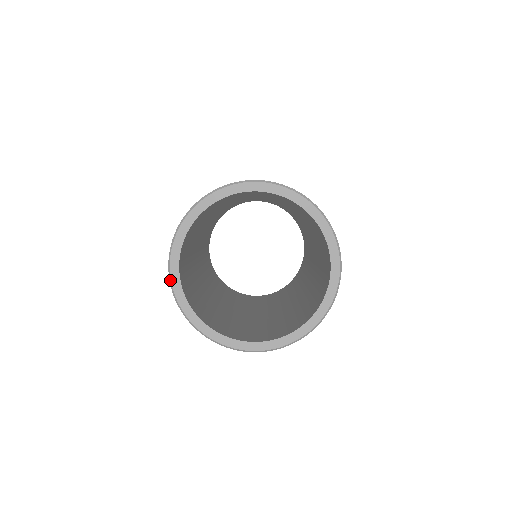
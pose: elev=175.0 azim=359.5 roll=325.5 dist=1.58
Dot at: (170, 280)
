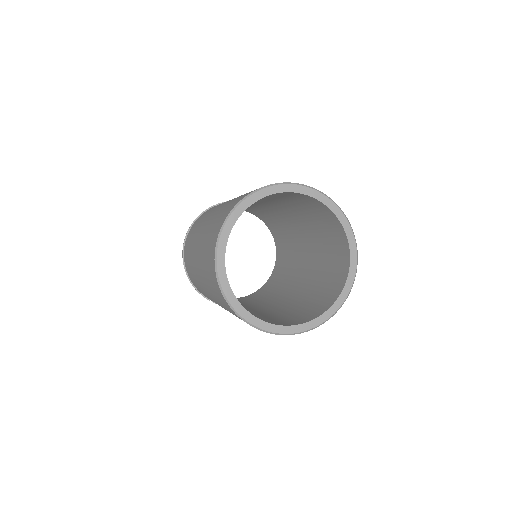
Dot at: (218, 279)
